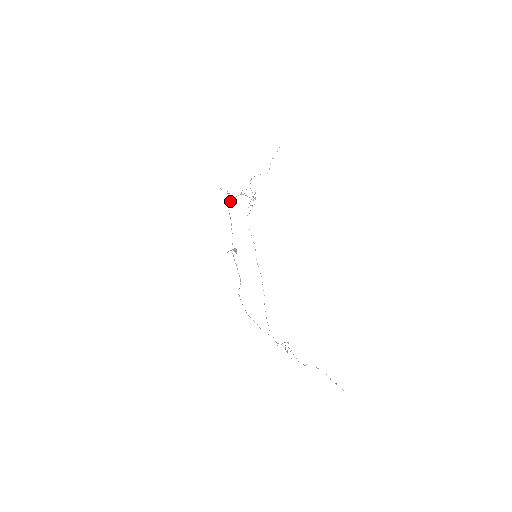
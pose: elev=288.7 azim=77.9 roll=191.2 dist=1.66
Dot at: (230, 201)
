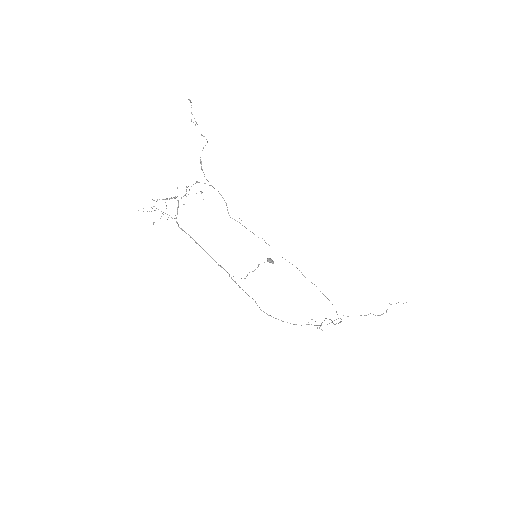
Dot at: occluded
